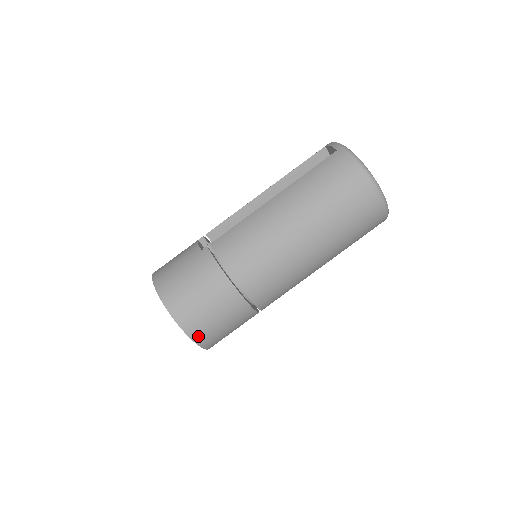
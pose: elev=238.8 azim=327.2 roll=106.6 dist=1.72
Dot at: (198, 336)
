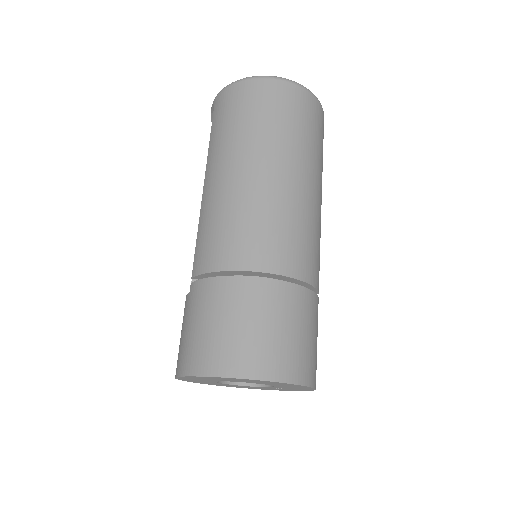
Dot at: (272, 370)
